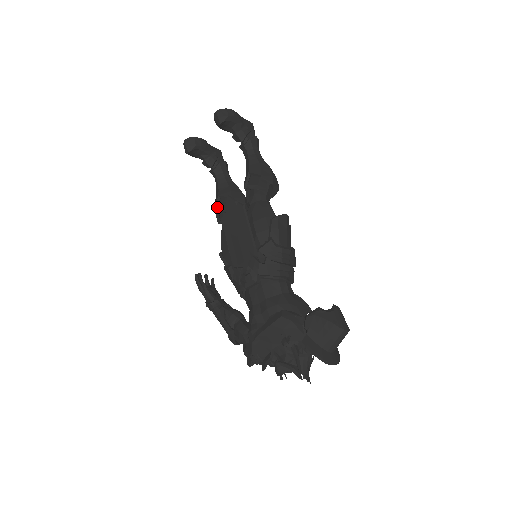
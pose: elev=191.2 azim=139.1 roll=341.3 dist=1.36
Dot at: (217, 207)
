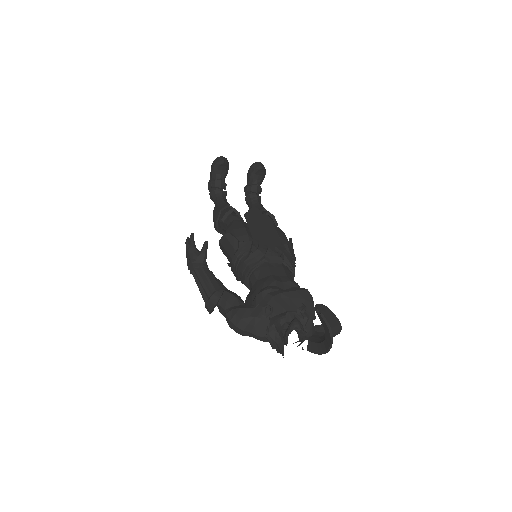
Dot at: occluded
